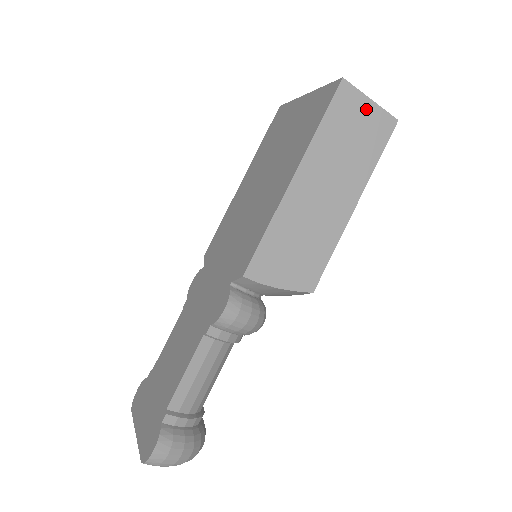
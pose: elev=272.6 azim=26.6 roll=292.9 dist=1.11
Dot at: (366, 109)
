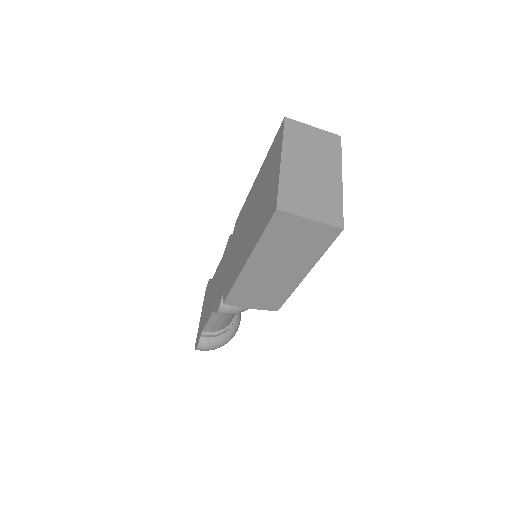
Dot at: (306, 225)
